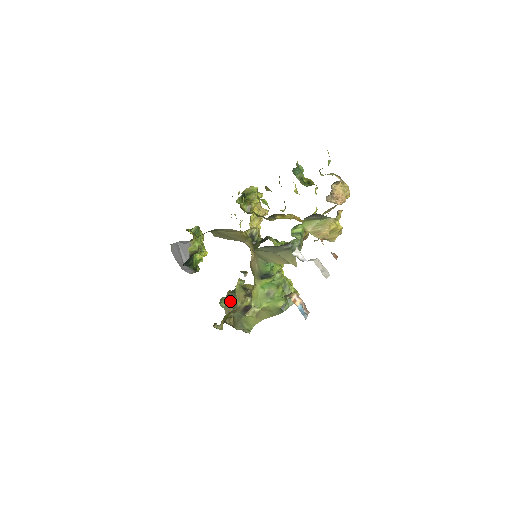
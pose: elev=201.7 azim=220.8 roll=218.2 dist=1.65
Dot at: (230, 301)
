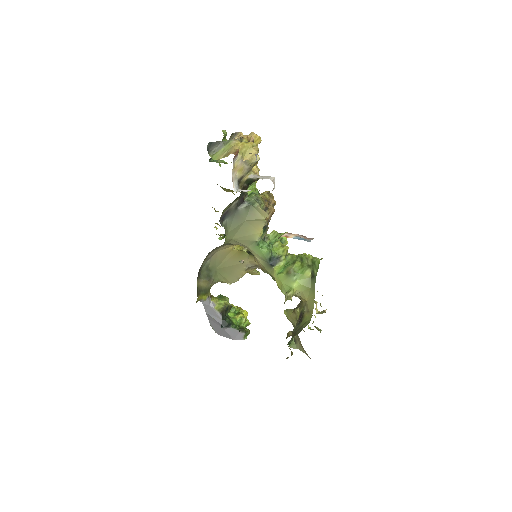
Dot at: occluded
